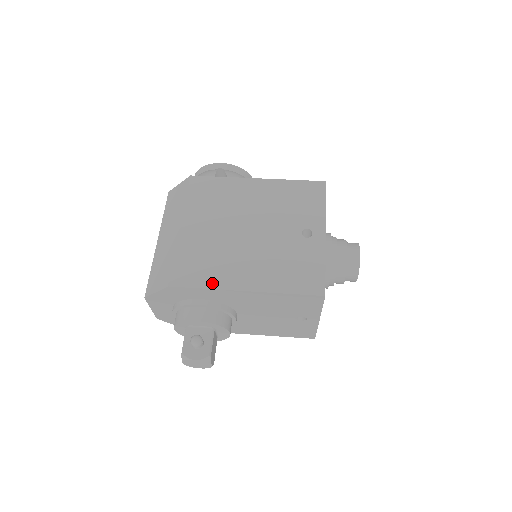
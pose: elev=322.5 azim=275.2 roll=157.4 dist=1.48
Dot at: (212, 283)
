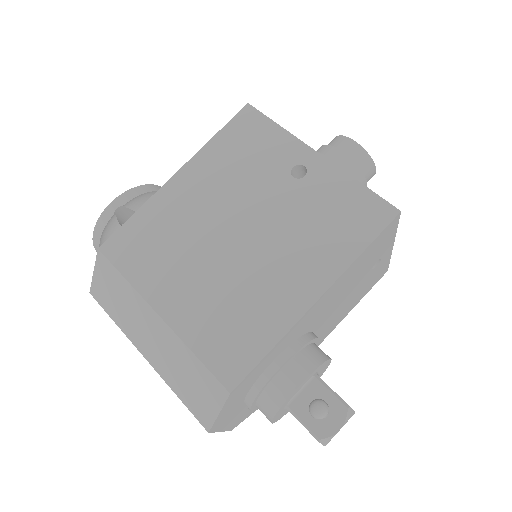
Dot at: (273, 333)
